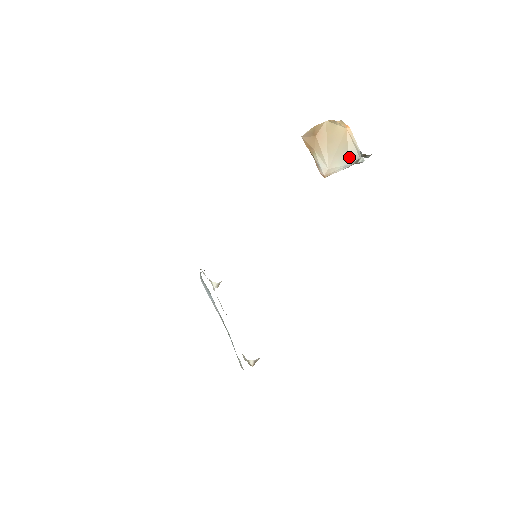
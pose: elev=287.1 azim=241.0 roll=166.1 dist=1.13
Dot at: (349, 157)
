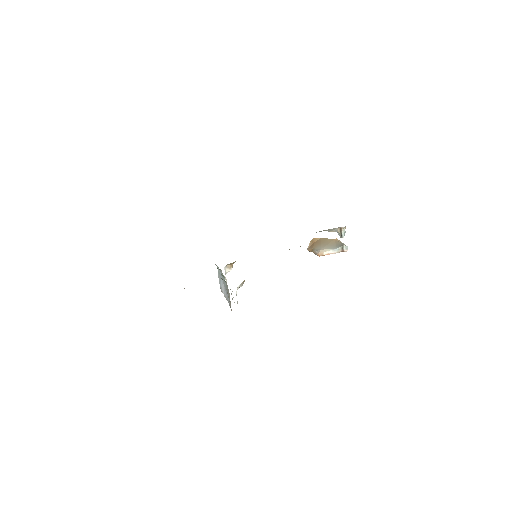
Dot at: (337, 247)
